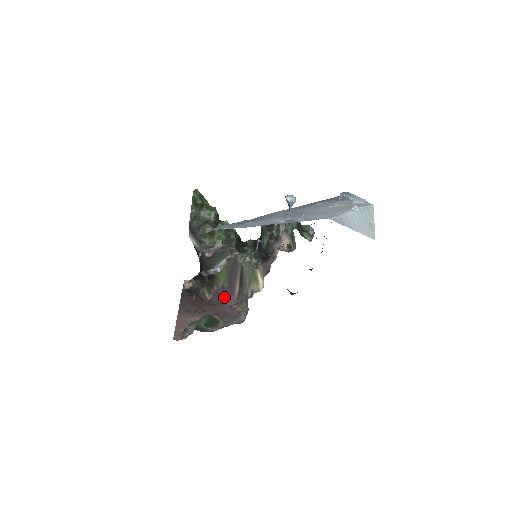
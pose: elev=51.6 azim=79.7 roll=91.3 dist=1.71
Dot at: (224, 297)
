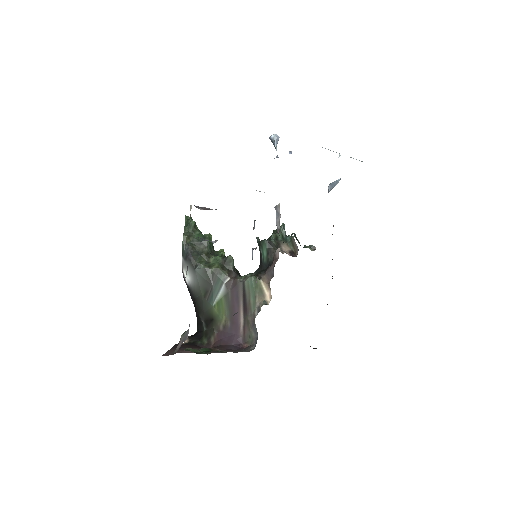
Dot at: (227, 339)
